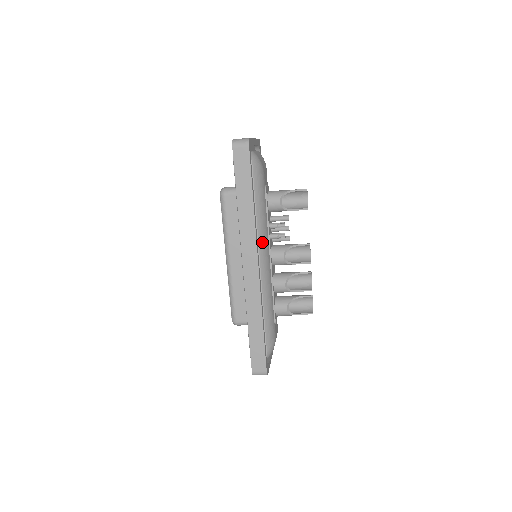
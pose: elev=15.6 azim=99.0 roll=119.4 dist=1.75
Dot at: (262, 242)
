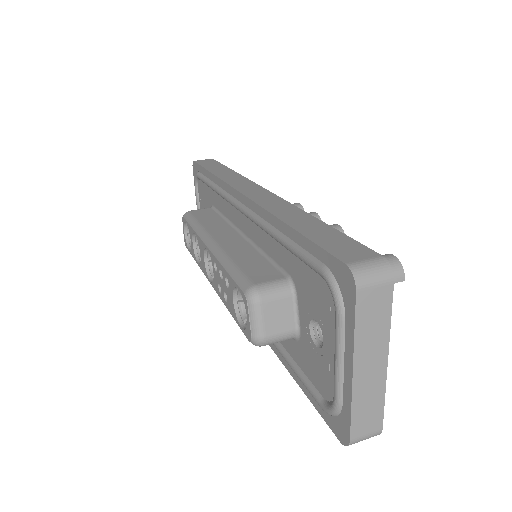
Dot at: occluded
